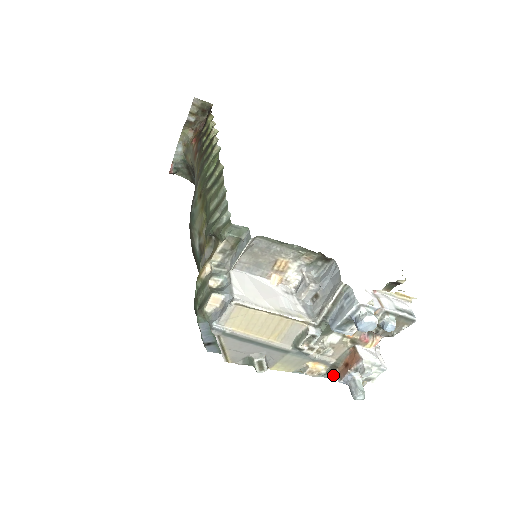
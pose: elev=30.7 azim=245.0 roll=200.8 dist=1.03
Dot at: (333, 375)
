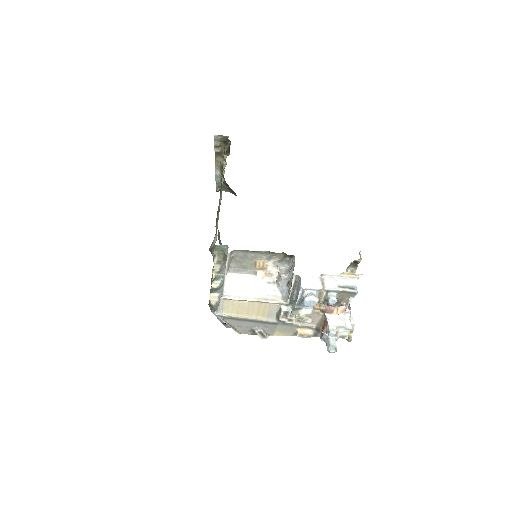
Dot at: occluded
